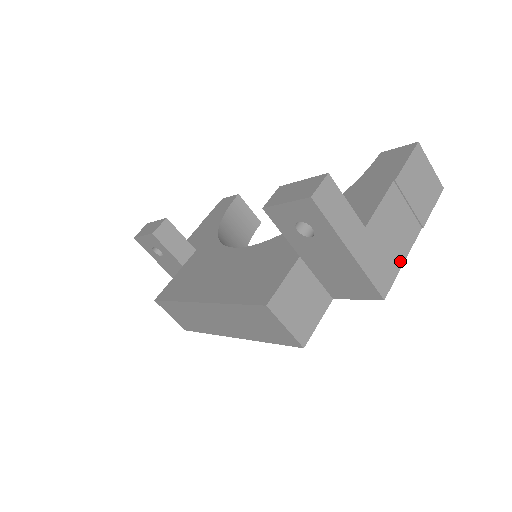
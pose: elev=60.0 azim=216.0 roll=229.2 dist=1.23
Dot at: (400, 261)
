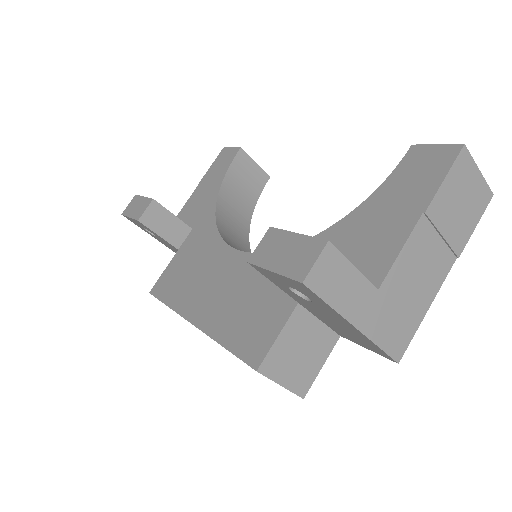
Dot at: (423, 310)
